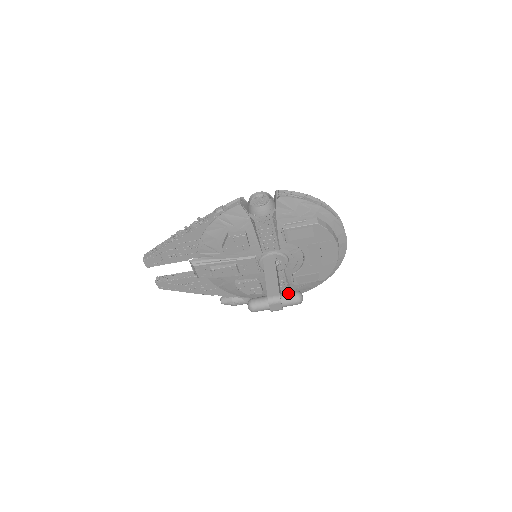
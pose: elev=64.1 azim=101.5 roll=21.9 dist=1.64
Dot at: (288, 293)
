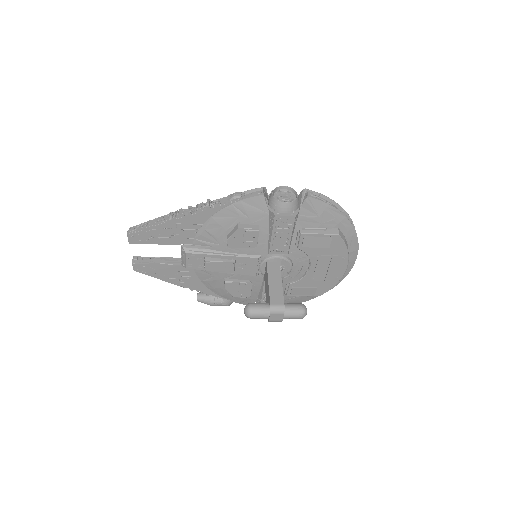
Dot at: (293, 304)
